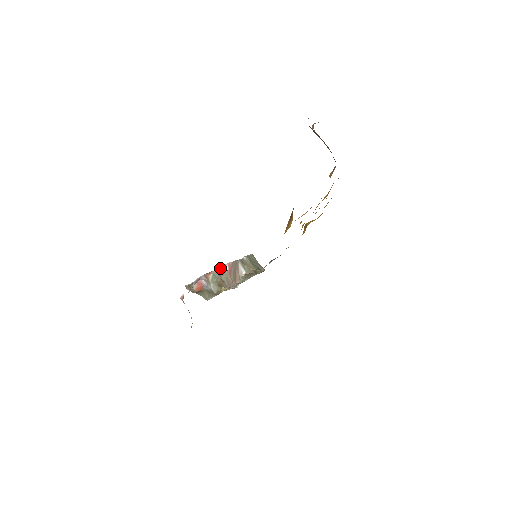
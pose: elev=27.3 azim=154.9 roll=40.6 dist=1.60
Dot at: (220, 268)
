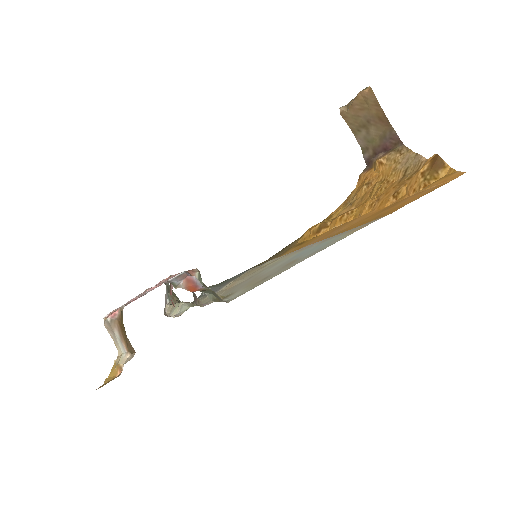
Dot at: occluded
